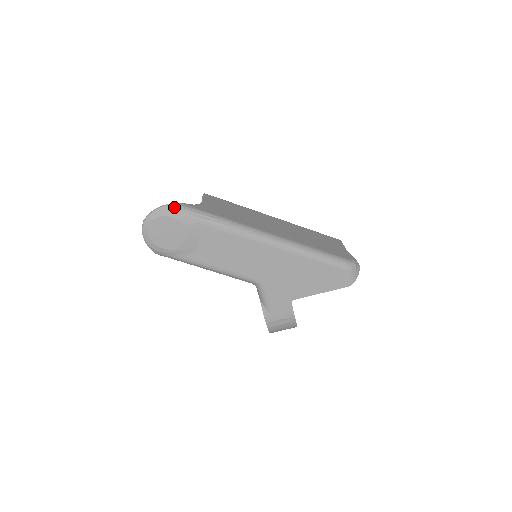
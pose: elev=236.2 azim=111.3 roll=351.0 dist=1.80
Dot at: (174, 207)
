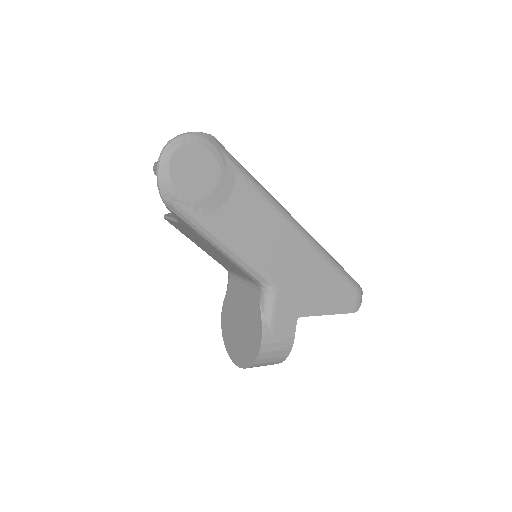
Dot at: (214, 140)
